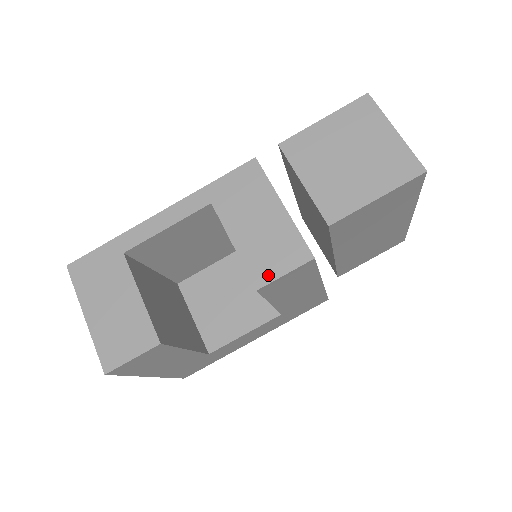
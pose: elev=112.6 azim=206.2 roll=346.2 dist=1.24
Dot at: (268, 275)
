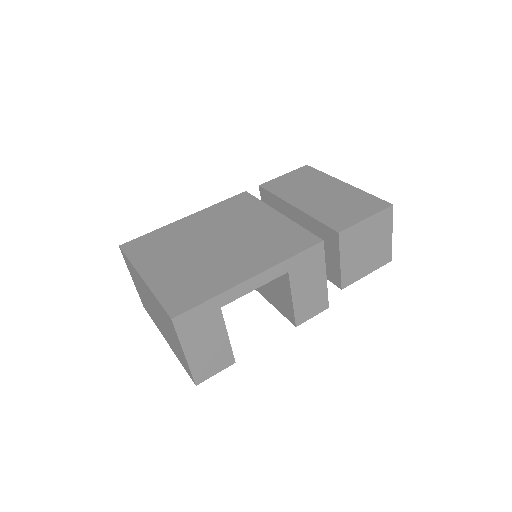
Dot at: (305, 318)
